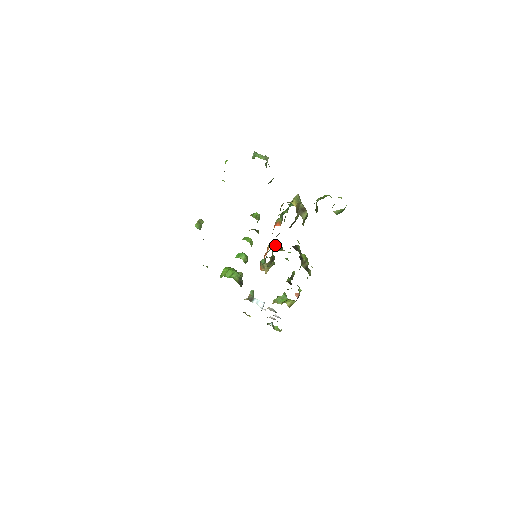
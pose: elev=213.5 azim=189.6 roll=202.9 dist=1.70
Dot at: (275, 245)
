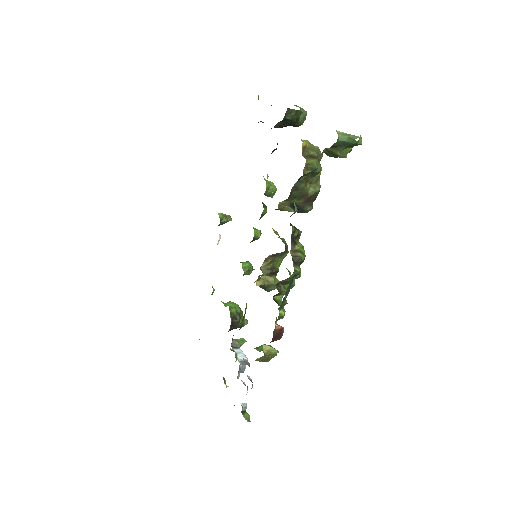
Dot at: (277, 232)
